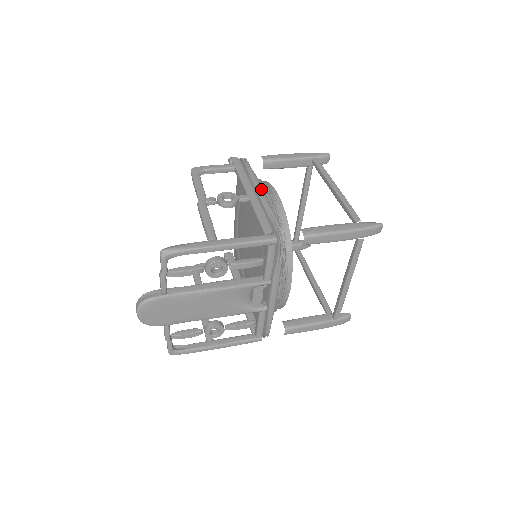
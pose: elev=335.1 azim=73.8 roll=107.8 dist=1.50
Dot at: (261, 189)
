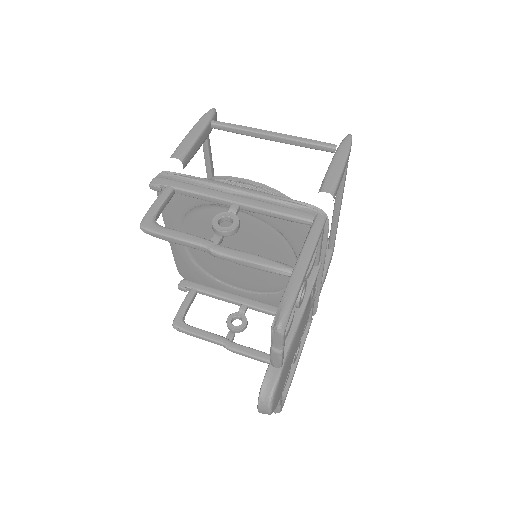
Dot at: (237, 187)
